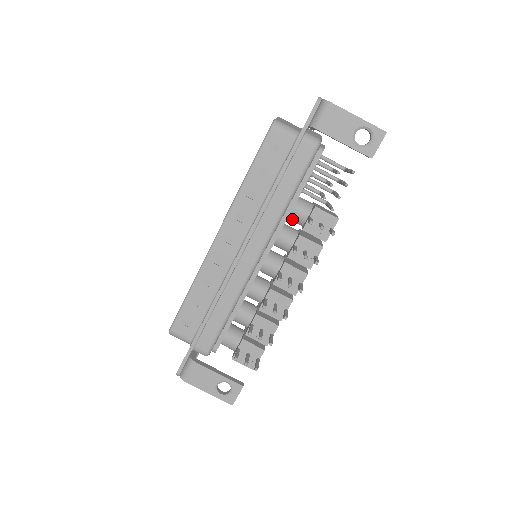
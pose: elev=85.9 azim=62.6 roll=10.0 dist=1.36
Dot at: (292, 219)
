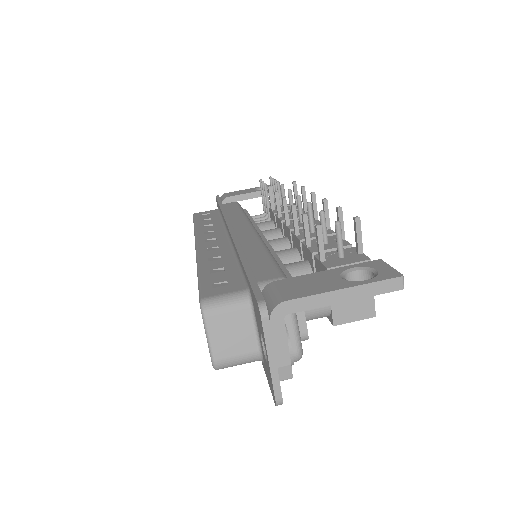
Dot at: occluded
